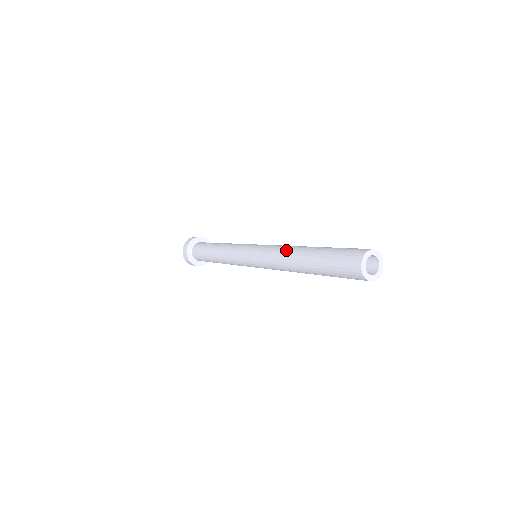
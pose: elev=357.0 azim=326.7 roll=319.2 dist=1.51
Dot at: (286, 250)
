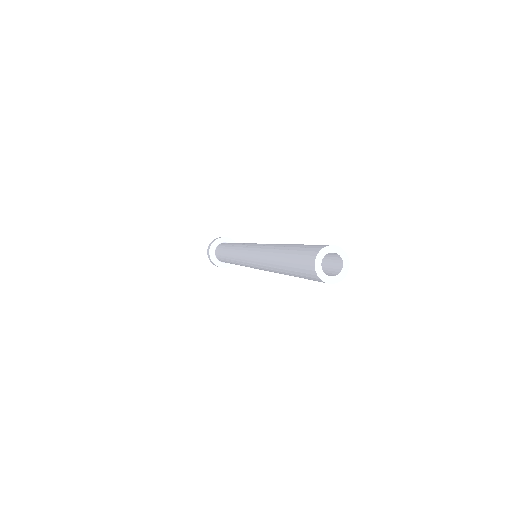
Dot at: (273, 245)
